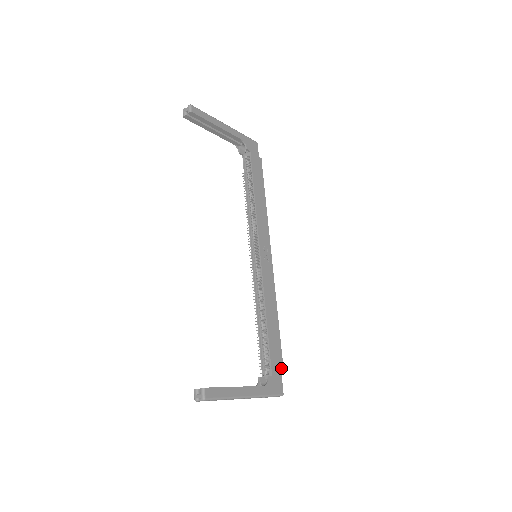
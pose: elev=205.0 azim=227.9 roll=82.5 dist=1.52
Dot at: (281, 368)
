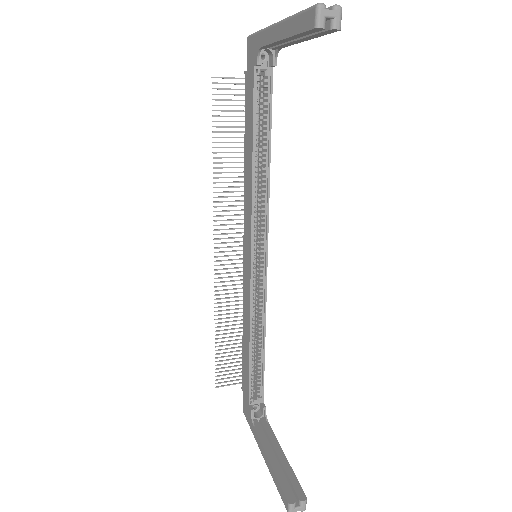
Dot at: occluded
